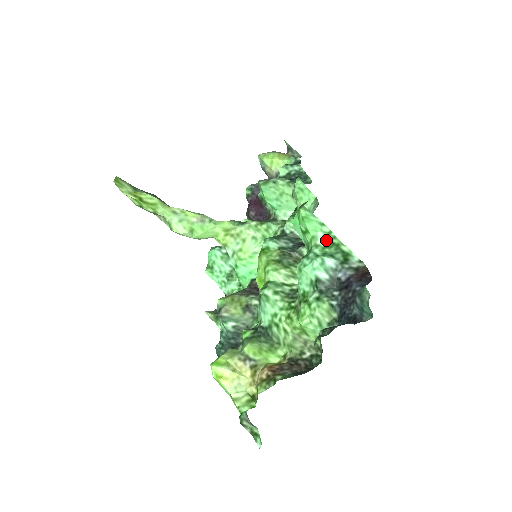
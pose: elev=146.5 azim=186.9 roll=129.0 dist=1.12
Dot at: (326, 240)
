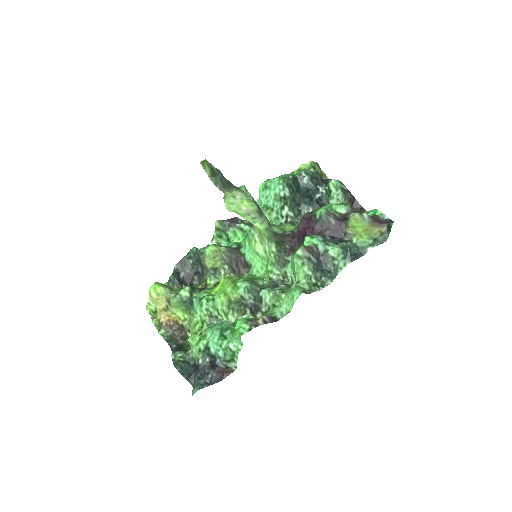
Dot at: (234, 348)
